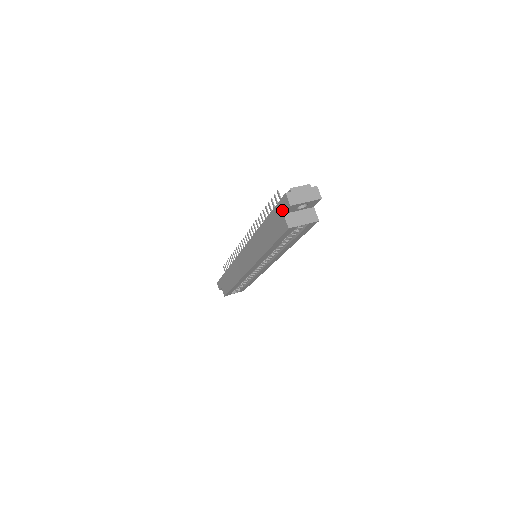
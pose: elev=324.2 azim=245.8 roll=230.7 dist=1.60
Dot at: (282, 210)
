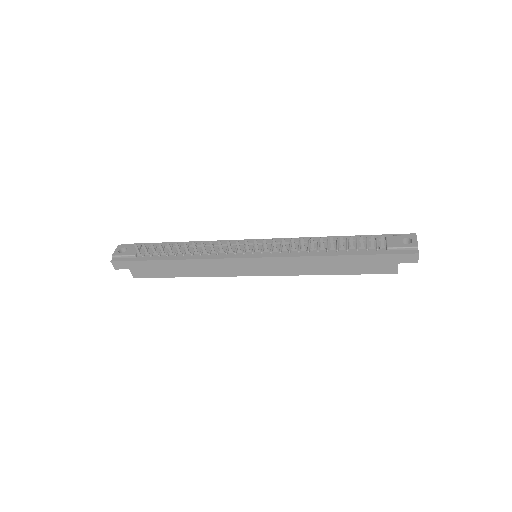
Dot at: (399, 261)
